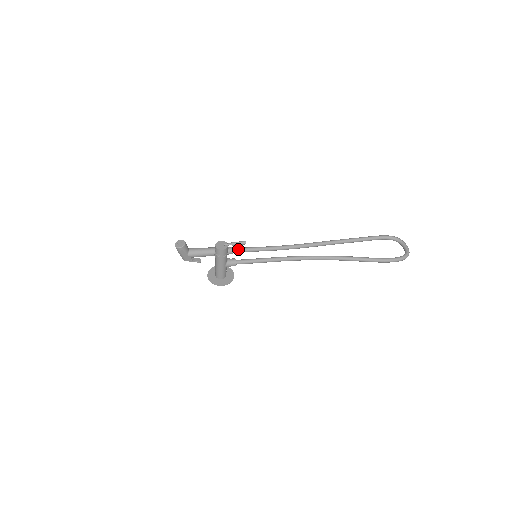
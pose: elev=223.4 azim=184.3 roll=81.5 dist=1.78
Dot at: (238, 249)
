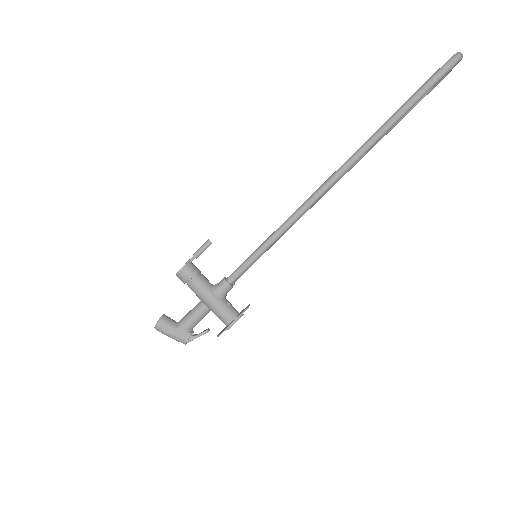
Dot at: occluded
